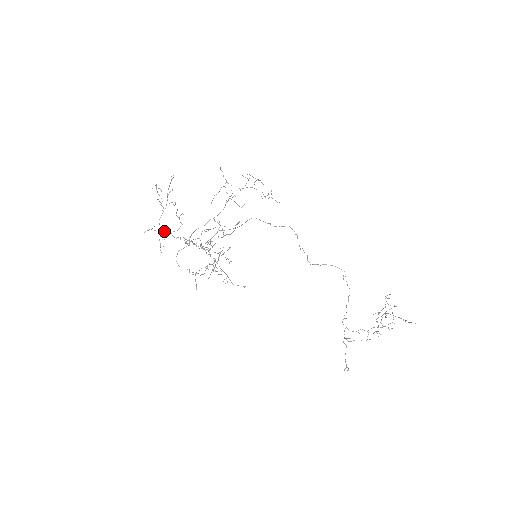
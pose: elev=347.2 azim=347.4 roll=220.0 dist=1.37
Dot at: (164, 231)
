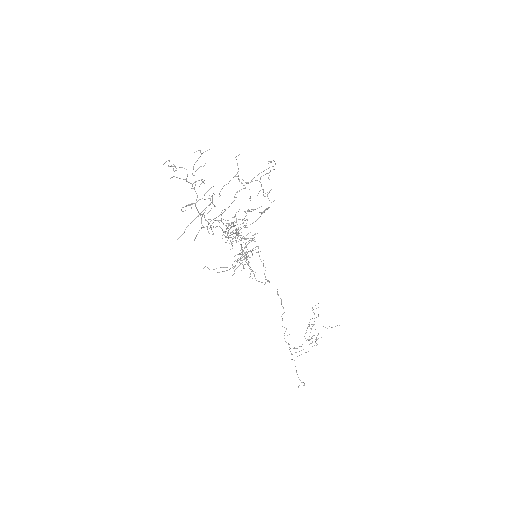
Dot at: (198, 211)
